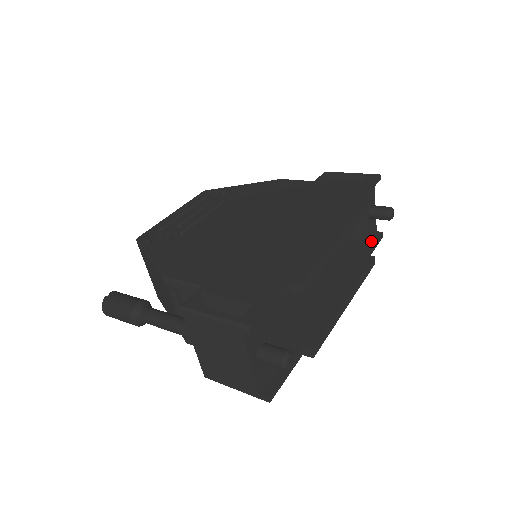
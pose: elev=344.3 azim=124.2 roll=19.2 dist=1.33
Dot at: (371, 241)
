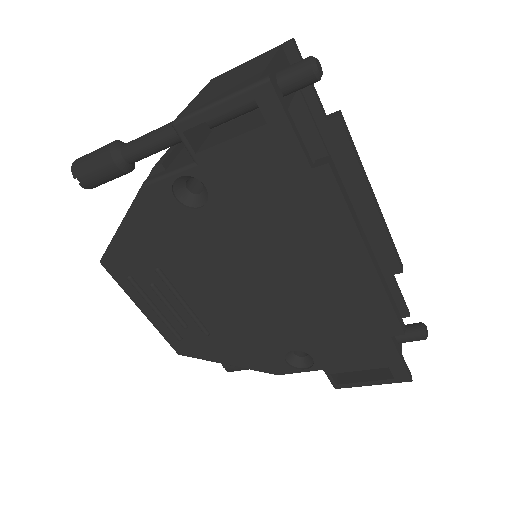
Dot at: occluded
